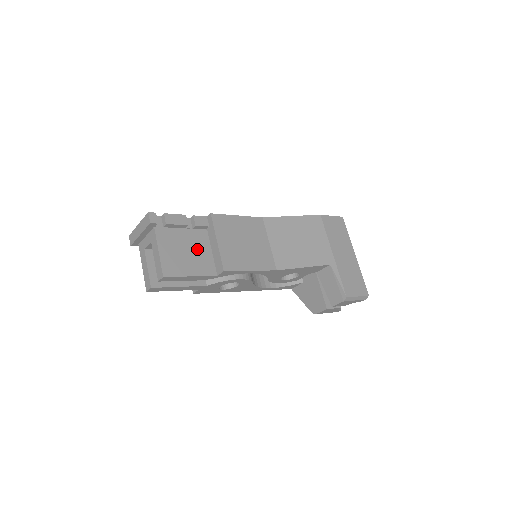
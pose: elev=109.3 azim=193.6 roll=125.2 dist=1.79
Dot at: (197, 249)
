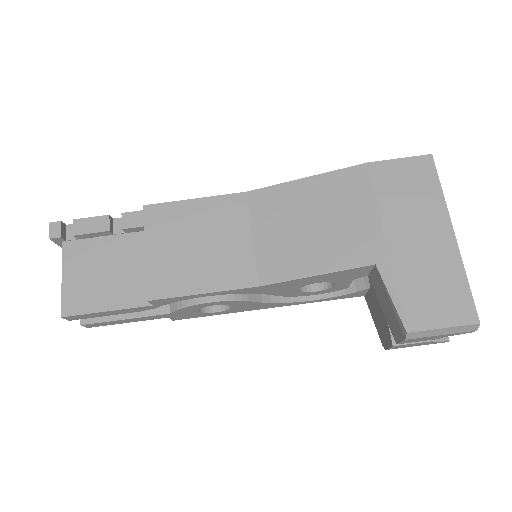
Dot at: (125, 265)
